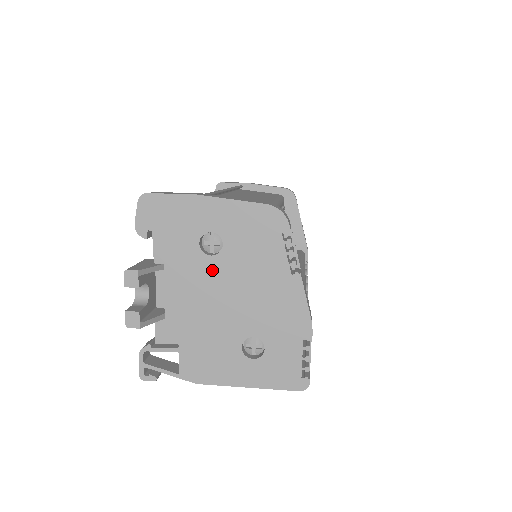
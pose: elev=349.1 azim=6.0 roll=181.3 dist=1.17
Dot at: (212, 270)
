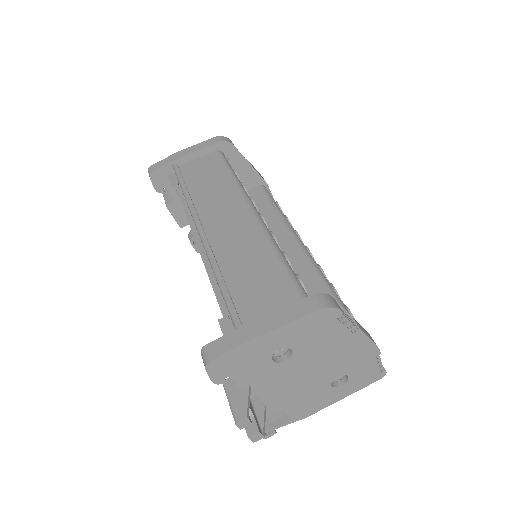
Dot at: (290, 367)
